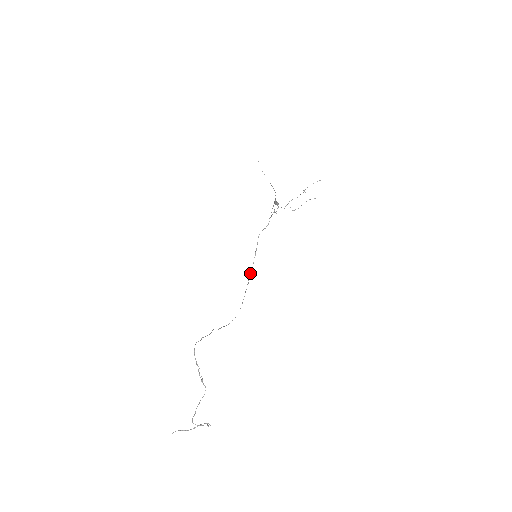
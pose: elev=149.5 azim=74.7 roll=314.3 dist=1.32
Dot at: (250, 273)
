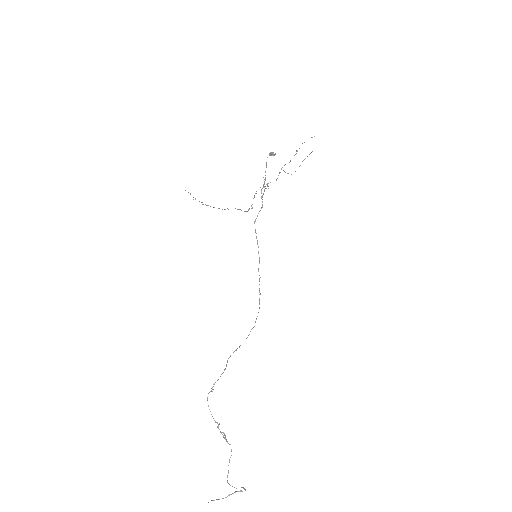
Dot at: occluded
